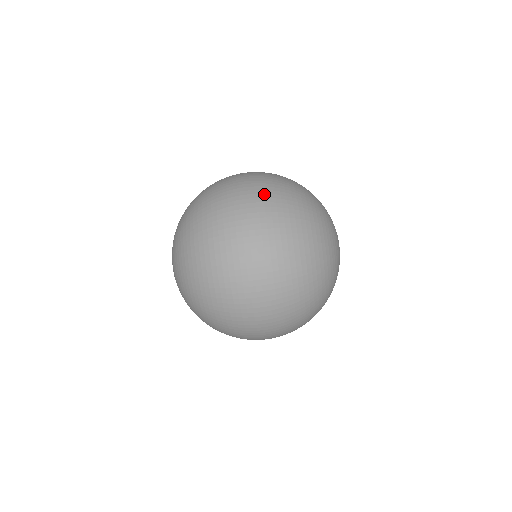
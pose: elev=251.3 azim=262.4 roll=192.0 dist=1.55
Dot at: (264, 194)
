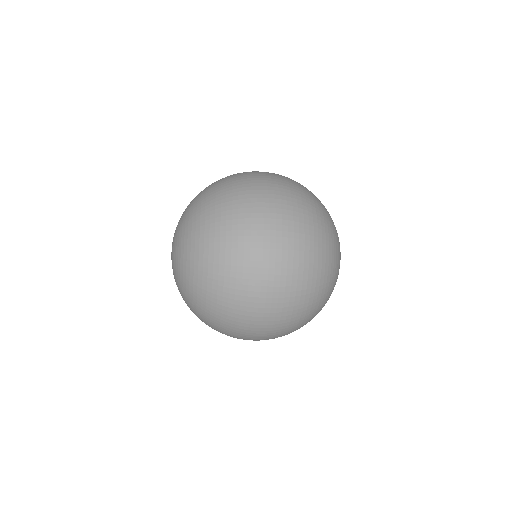
Dot at: (288, 210)
